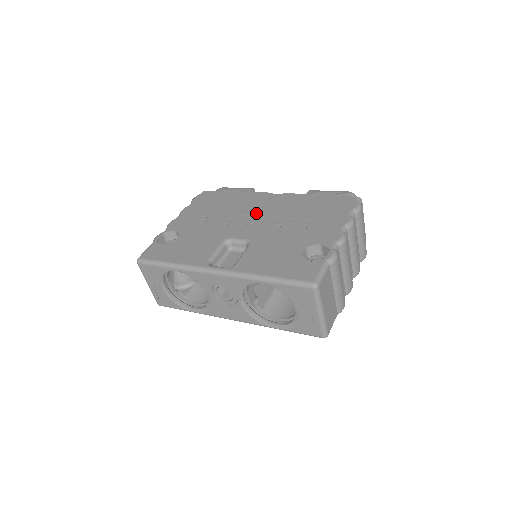
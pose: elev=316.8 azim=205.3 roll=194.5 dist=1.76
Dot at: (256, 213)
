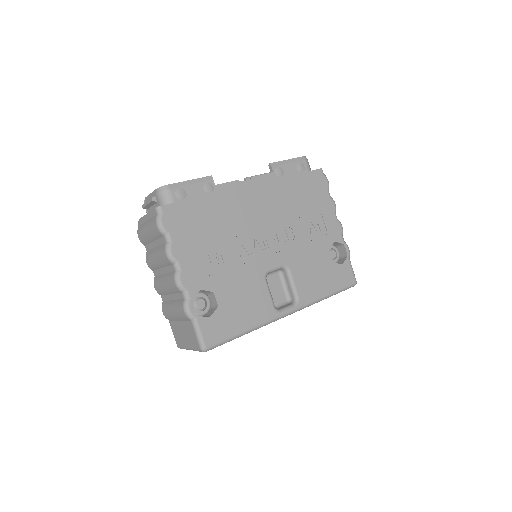
Dot at: (260, 225)
